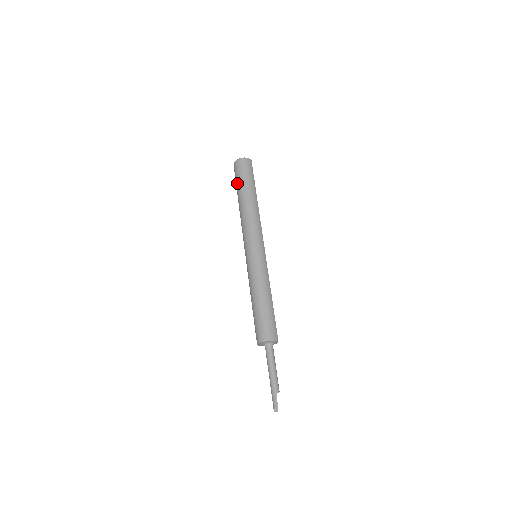
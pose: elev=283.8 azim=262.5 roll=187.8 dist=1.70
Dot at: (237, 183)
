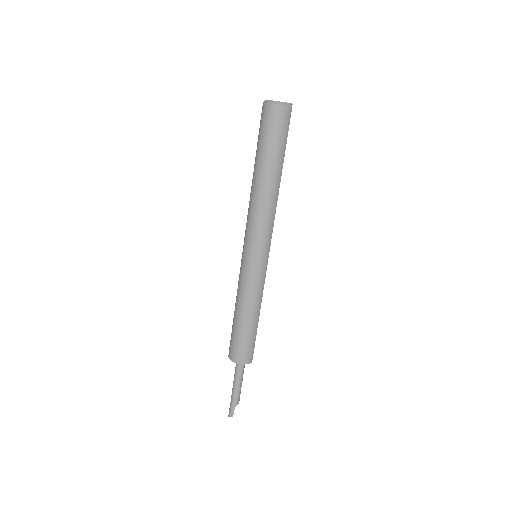
Dot at: (259, 143)
